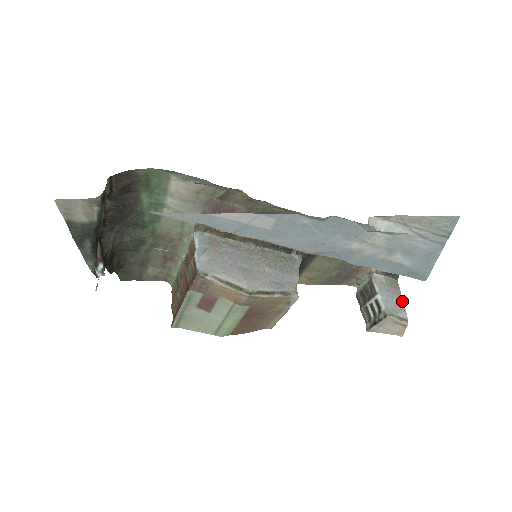
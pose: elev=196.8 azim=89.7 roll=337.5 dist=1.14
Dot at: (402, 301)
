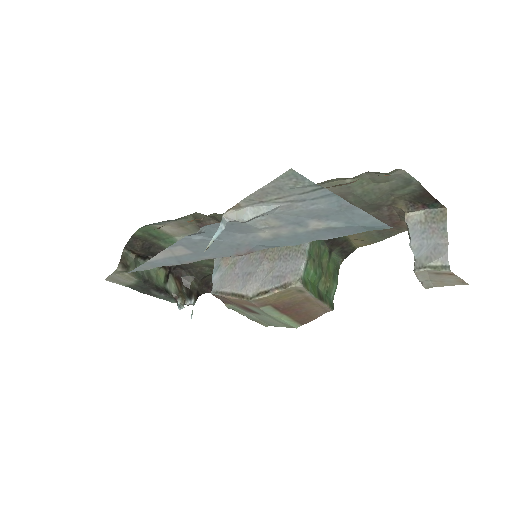
Dot at: (446, 239)
